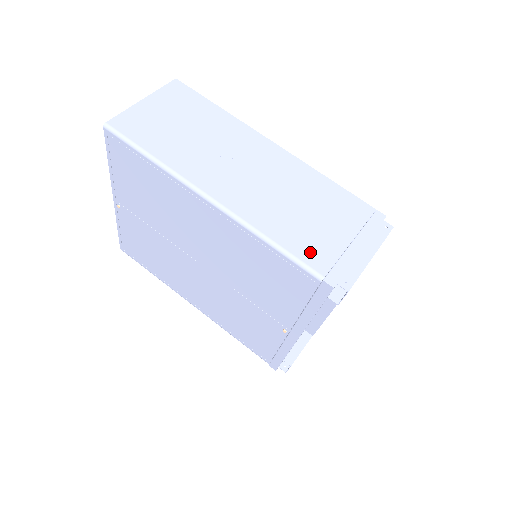
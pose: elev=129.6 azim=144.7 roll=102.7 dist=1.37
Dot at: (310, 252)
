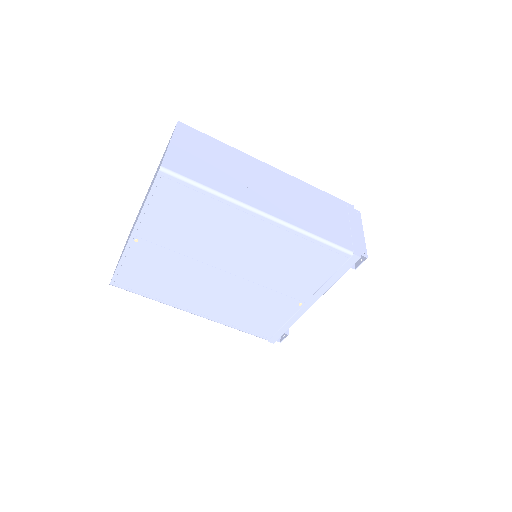
Dot at: (337, 238)
